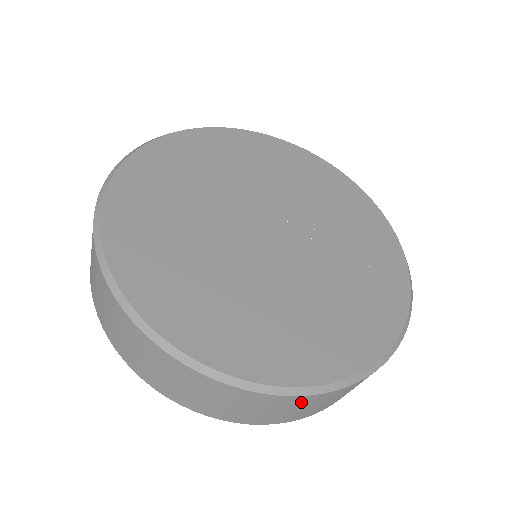
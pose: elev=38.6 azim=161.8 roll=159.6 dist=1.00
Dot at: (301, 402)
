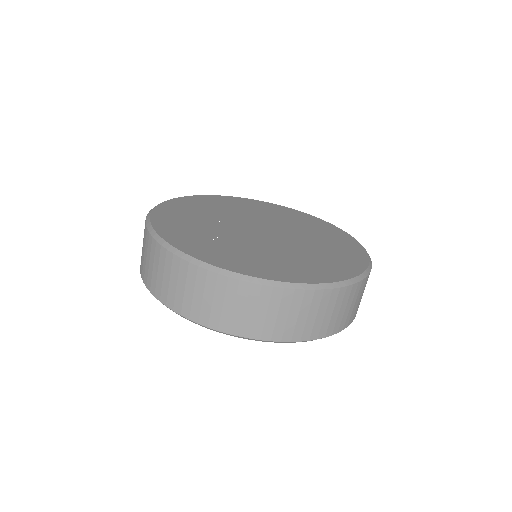
Dot at: (363, 287)
